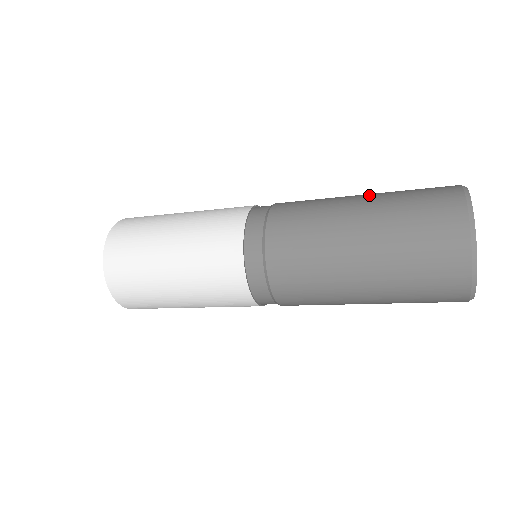
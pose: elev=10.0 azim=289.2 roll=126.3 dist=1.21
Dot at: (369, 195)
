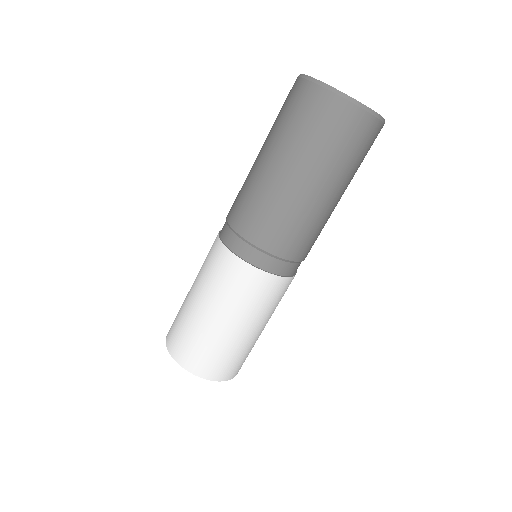
Dot at: occluded
